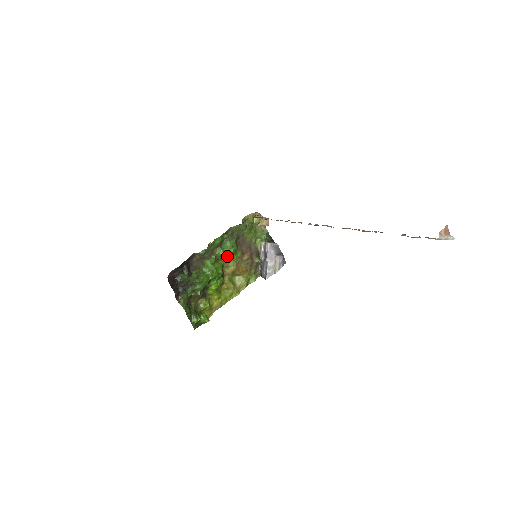
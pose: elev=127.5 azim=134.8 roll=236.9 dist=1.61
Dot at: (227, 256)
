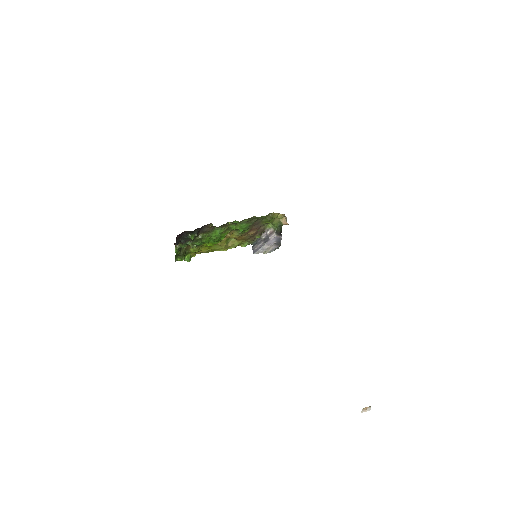
Dot at: (236, 229)
